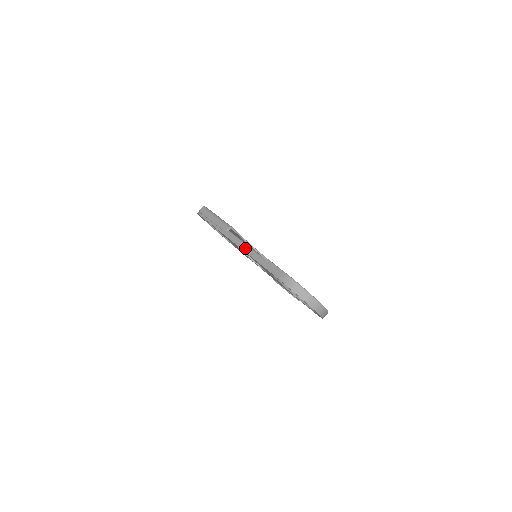
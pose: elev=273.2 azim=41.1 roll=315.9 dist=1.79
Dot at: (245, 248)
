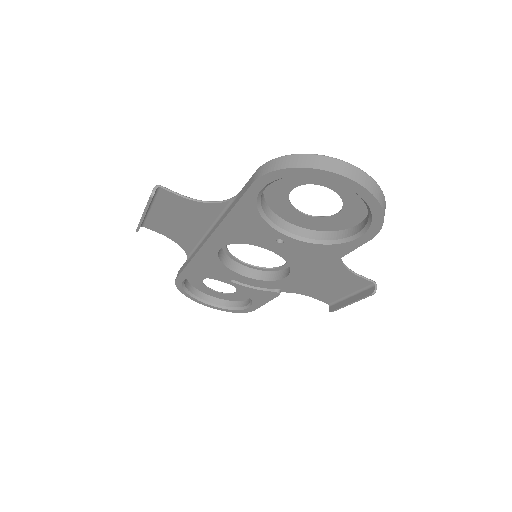
Dot at: (214, 228)
